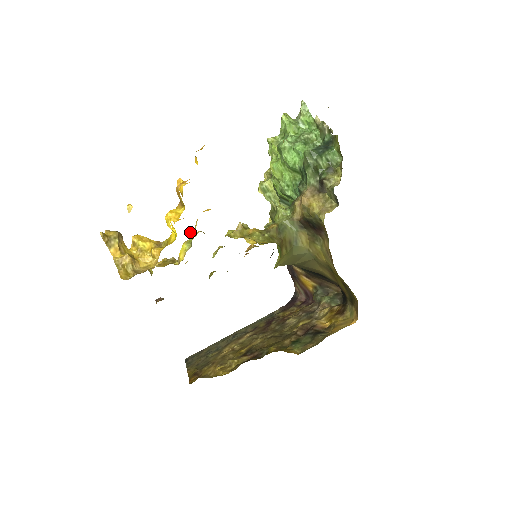
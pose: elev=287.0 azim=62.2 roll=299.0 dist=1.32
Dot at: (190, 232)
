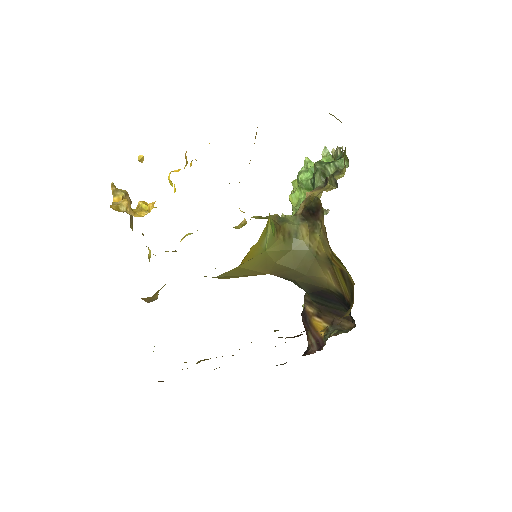
Dot at: occluded
